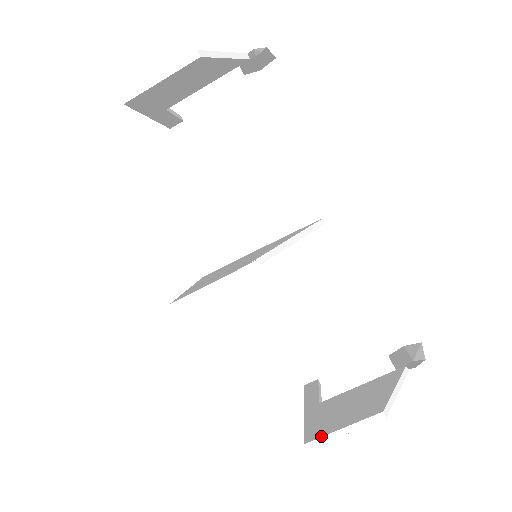
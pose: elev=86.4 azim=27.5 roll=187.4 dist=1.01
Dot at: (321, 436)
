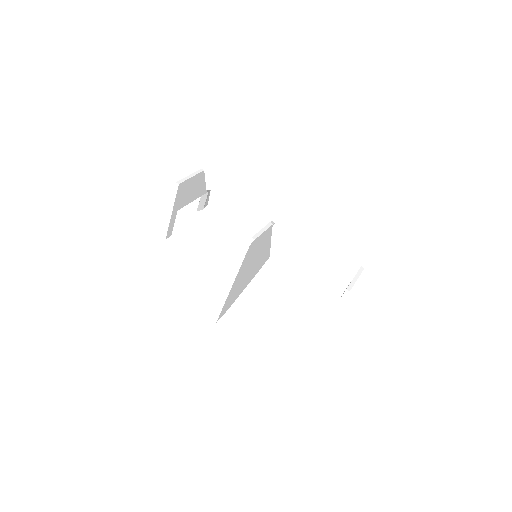
Dot at: (349, 284)
